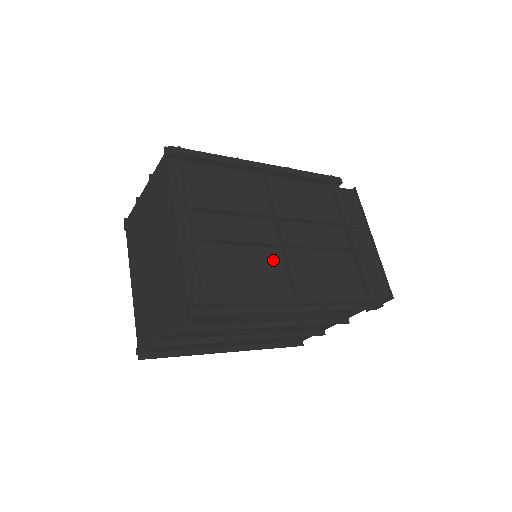
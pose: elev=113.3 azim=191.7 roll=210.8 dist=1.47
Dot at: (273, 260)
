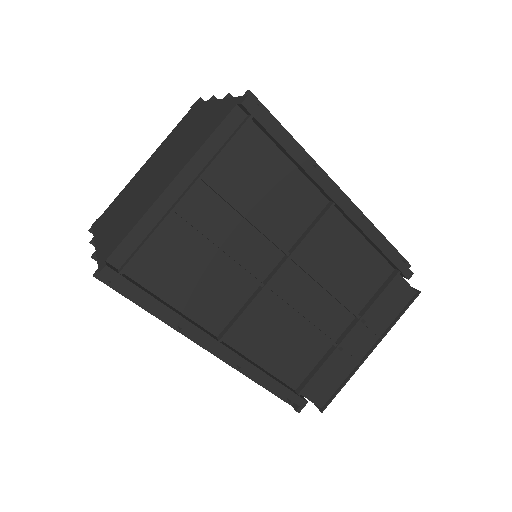
Dot at: (238, 291)
